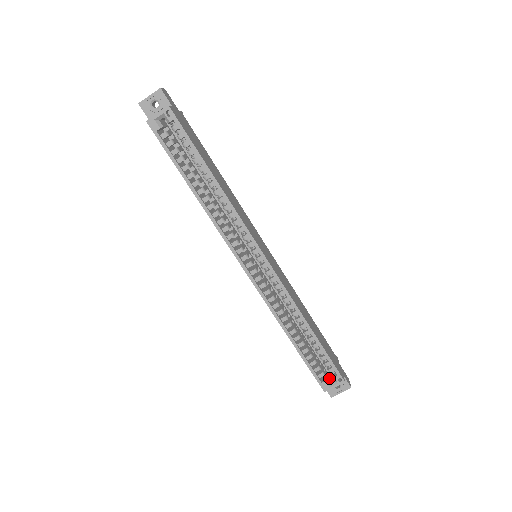
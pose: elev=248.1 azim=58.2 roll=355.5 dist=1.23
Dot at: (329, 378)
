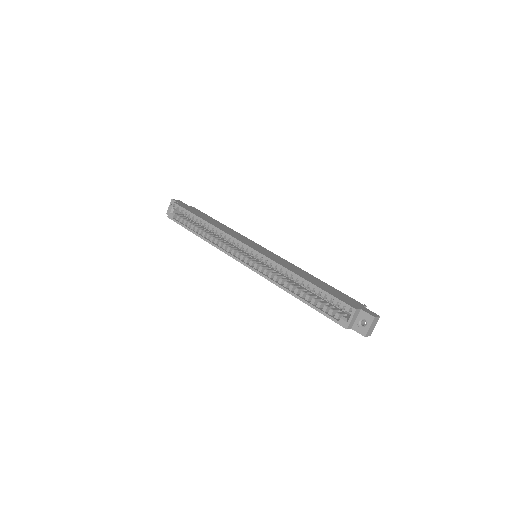
Dot at: occluded
